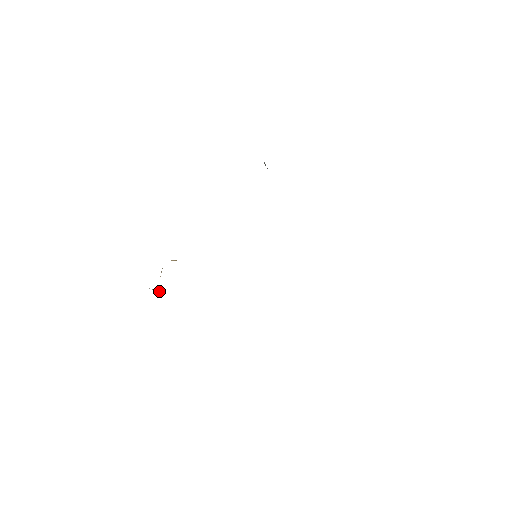
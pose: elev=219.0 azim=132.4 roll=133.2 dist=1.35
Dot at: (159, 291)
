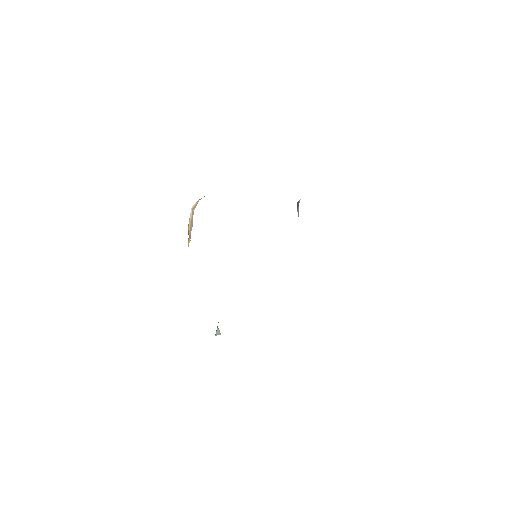
Dot at: occluded
